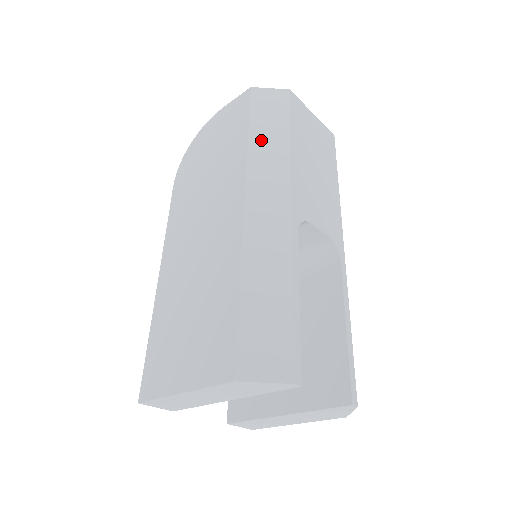
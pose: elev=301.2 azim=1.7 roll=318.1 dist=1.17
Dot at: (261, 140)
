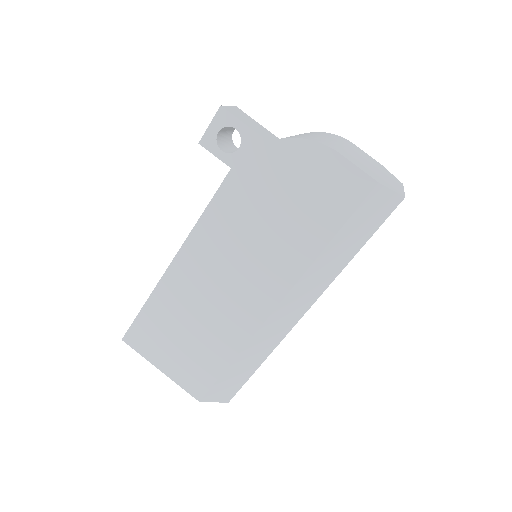
Dot at: (333, 253)
